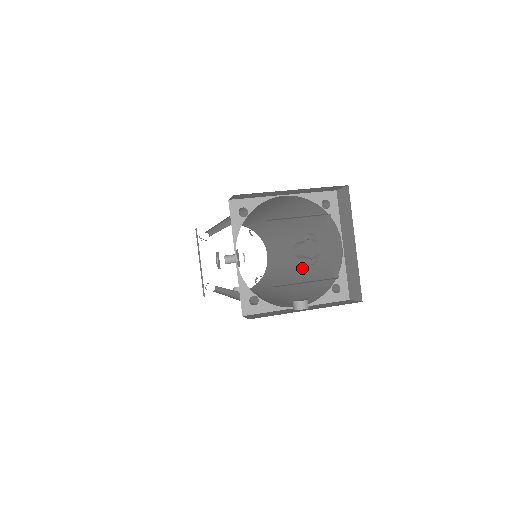
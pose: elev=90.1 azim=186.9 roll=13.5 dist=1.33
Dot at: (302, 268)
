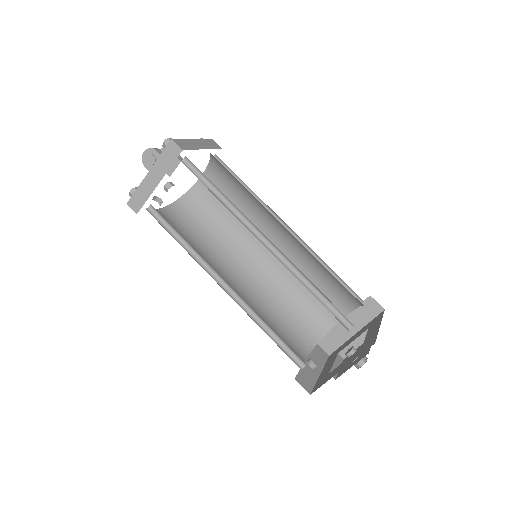
Dot at: (275, 274)
